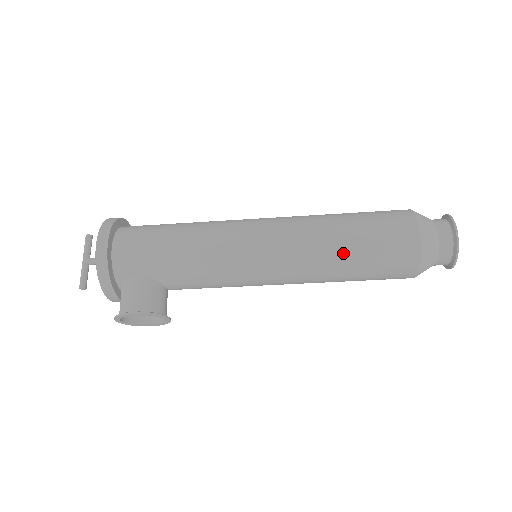
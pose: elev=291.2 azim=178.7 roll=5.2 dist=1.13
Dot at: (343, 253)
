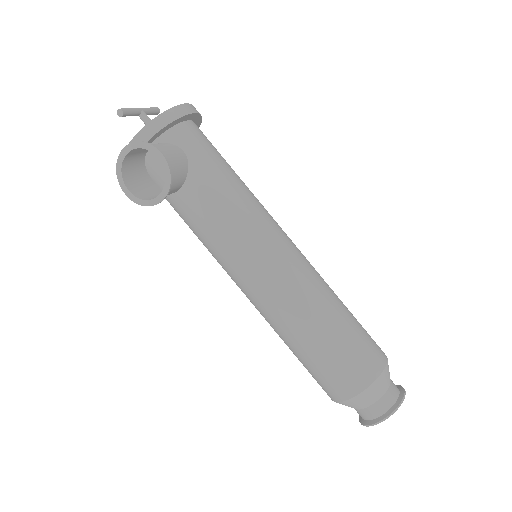
Dot at: (331, 314)
